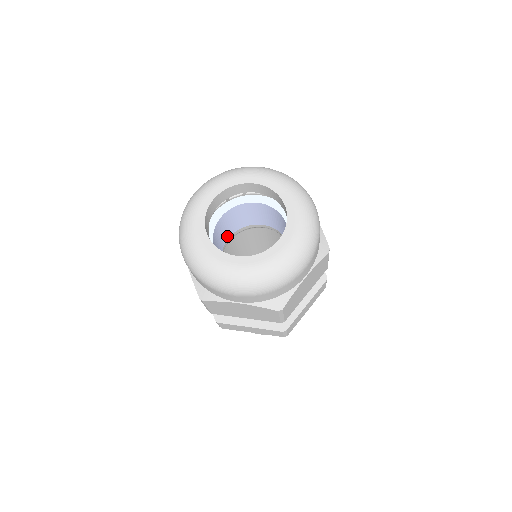
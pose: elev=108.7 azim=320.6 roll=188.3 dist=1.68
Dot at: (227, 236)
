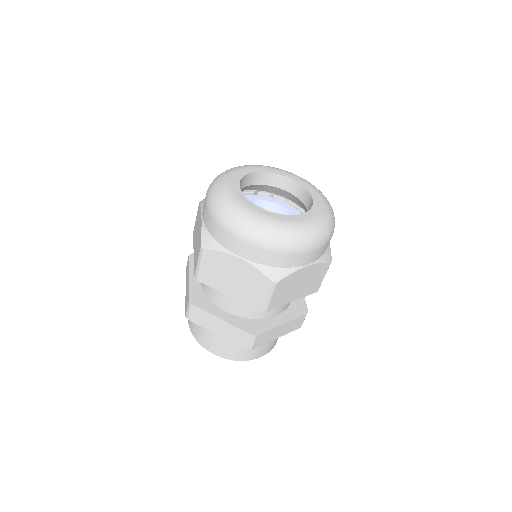
Dot at: occluded
